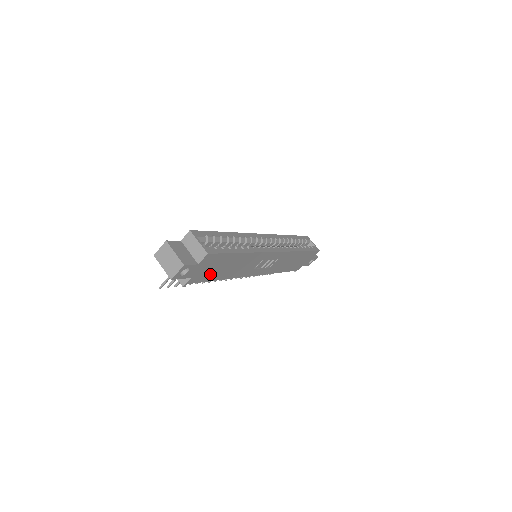
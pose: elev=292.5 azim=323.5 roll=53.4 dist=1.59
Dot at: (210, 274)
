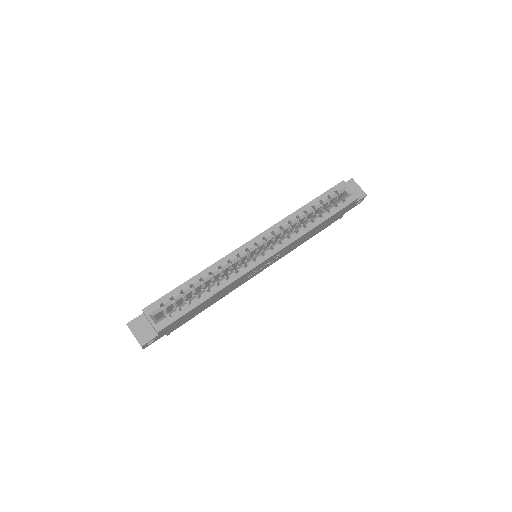
Dot at: (188, 318)
